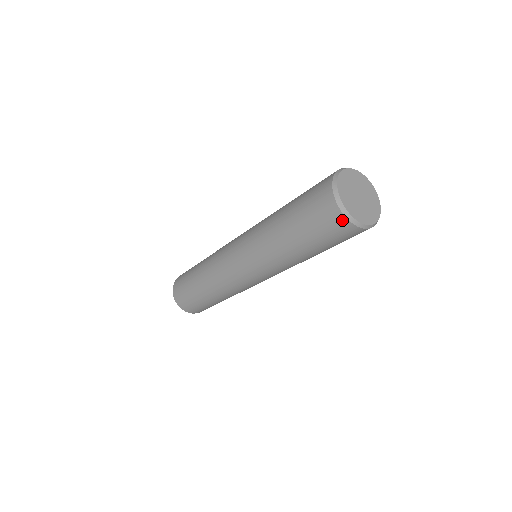
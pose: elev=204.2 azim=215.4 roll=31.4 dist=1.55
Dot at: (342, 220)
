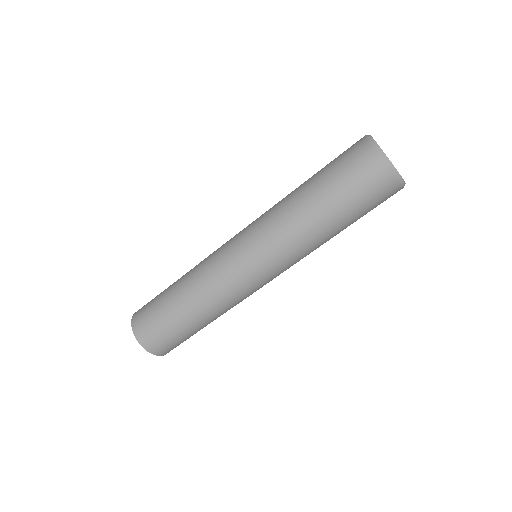
Dot at: (393, 182)
